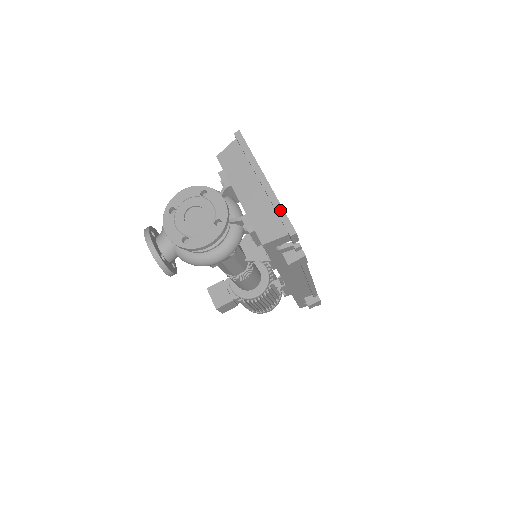
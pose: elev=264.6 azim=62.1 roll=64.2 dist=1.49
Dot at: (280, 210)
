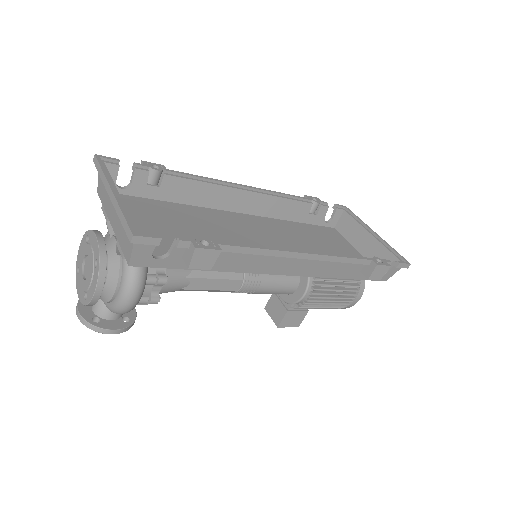
Dot at: (122, 218)
